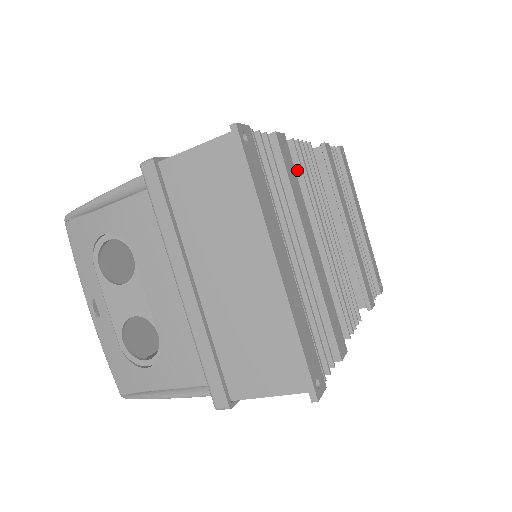
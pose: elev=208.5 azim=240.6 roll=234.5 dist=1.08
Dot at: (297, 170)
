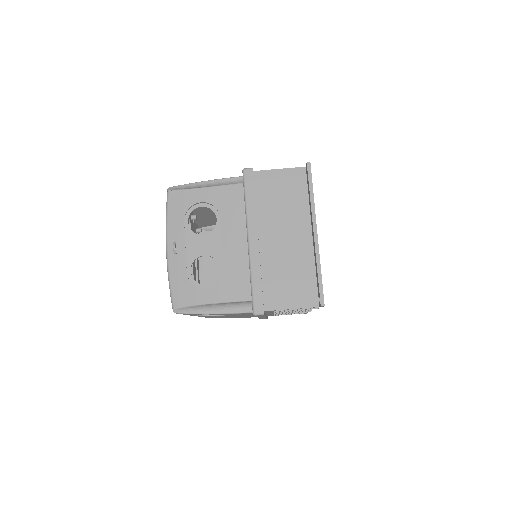
Dot at: occluded
